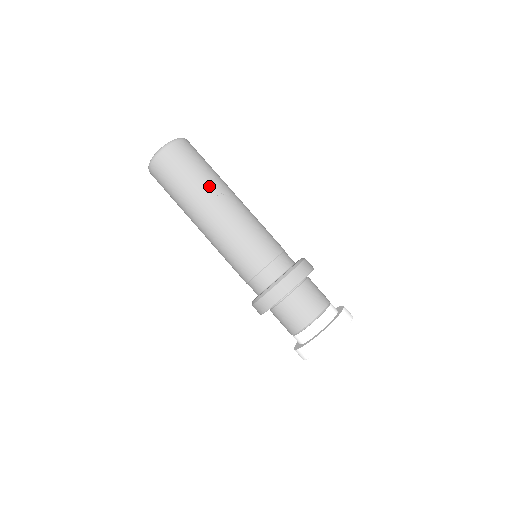
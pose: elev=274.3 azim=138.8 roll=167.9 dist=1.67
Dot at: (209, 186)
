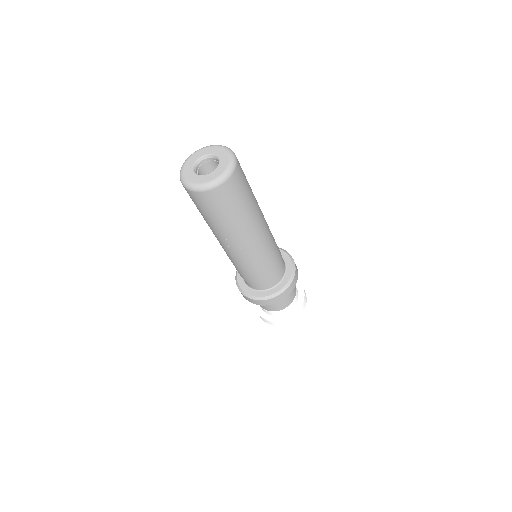
Dot at: (230, 231)
